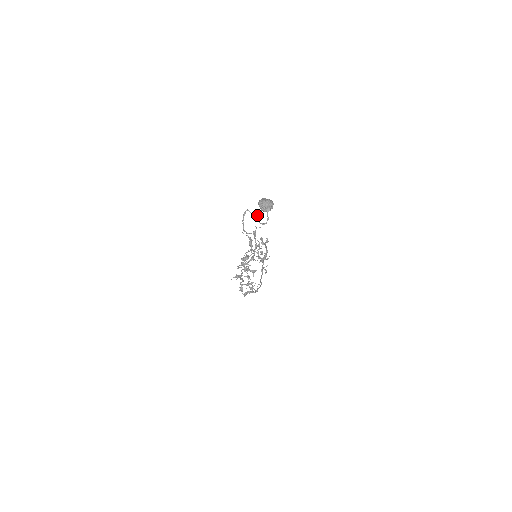
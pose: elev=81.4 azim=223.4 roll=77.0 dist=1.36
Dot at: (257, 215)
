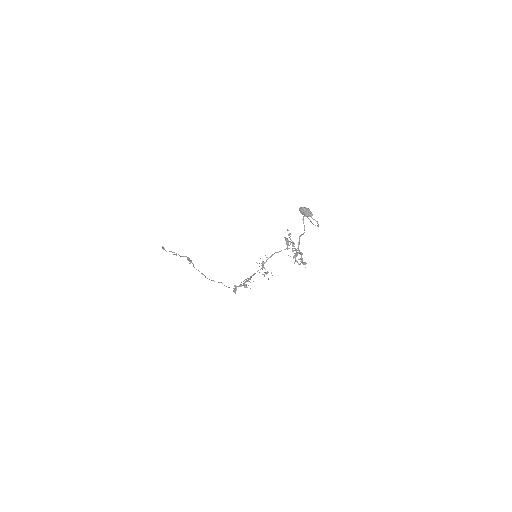
Dot at: (310, 220)
